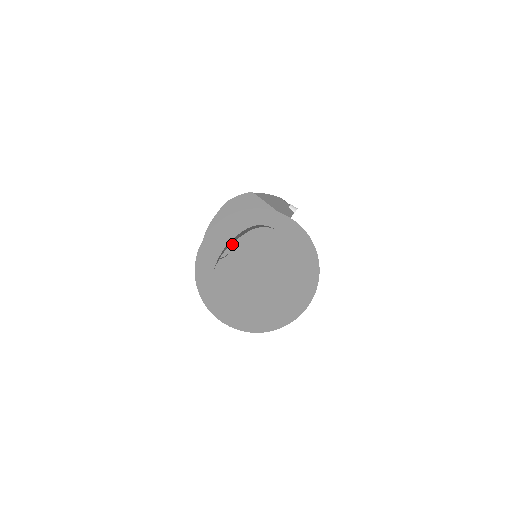
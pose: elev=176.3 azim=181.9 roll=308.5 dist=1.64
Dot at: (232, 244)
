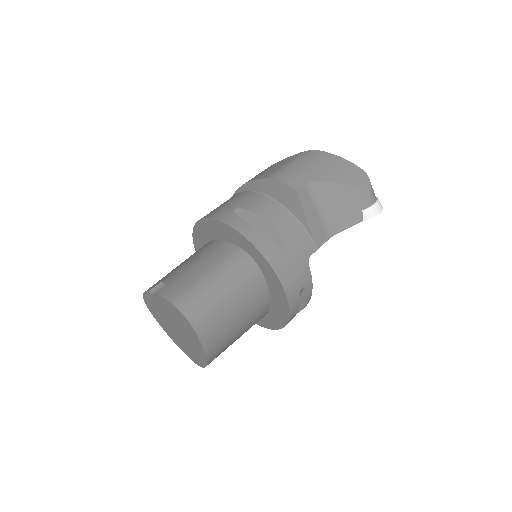
Dot at: (157, 294)
